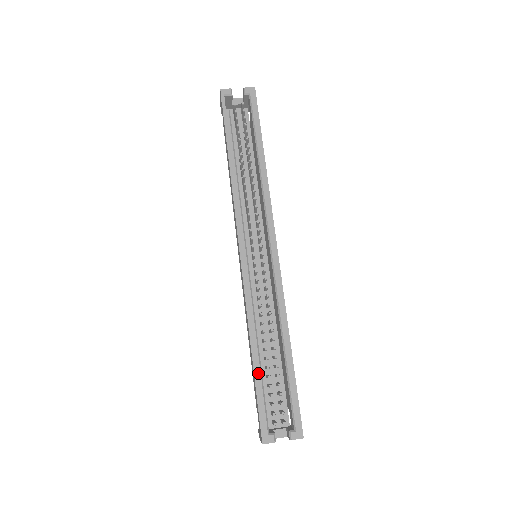
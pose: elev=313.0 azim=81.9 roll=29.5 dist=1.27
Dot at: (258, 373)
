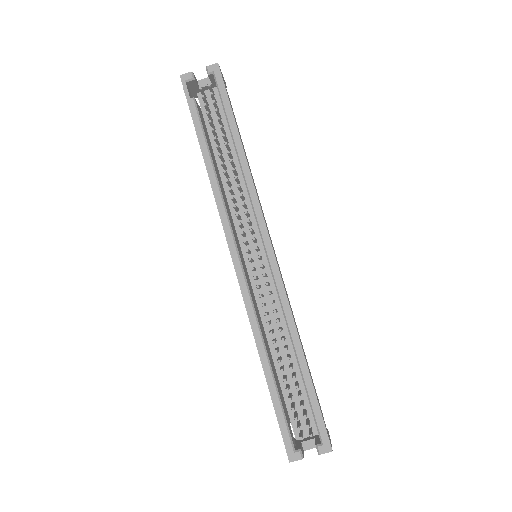
Dot at: (273, 389)
